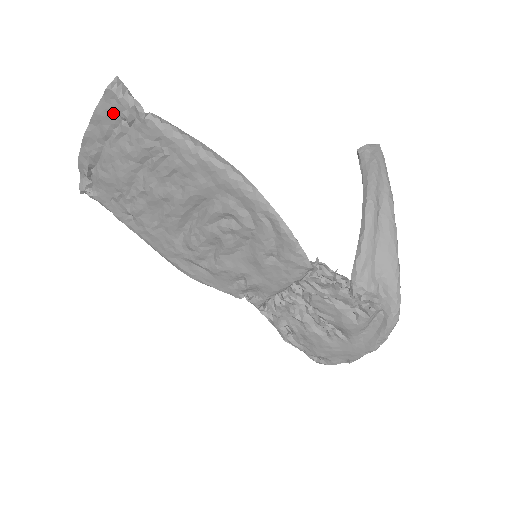
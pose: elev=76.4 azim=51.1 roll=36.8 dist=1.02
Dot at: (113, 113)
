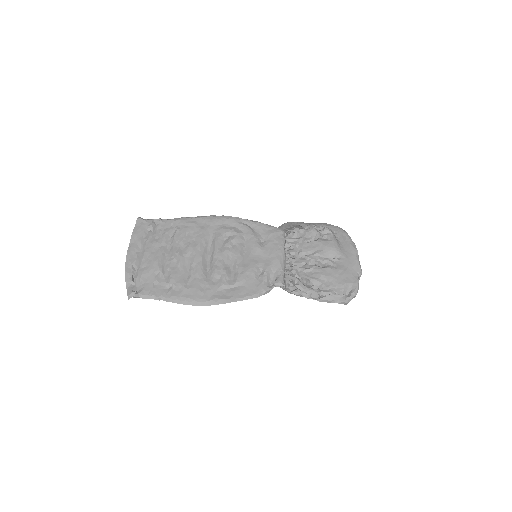
Dot at: (143, 229)
